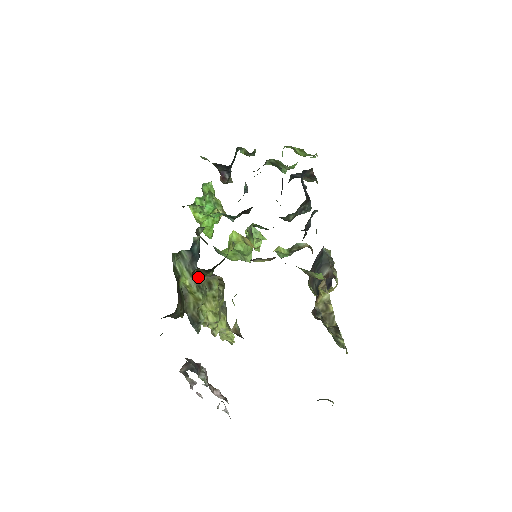
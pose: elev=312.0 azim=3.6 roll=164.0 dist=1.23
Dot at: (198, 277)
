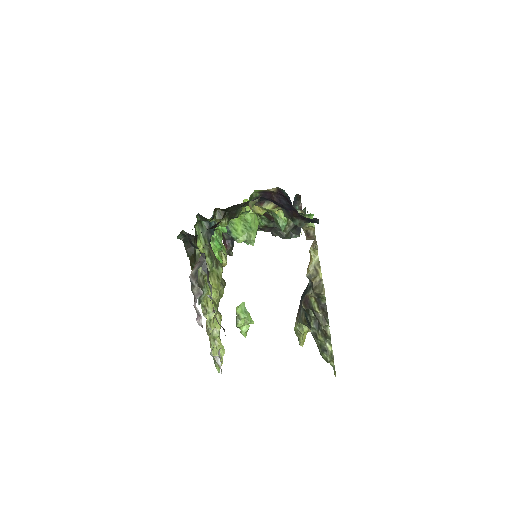
Dot at: (210, 248)
